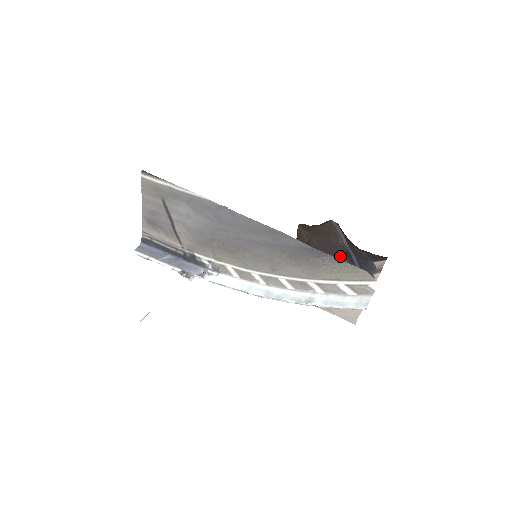
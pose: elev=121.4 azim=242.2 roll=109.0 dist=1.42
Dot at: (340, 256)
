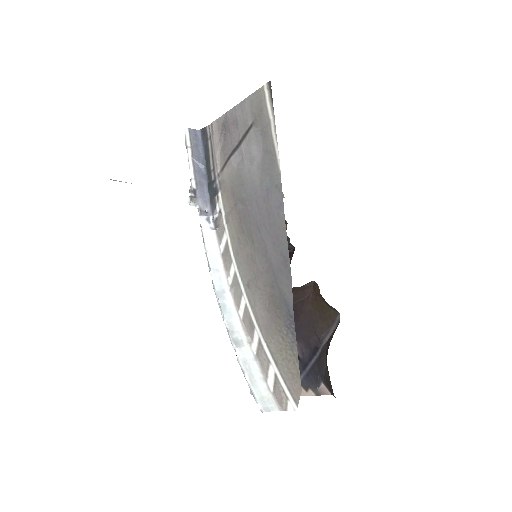
Dot at: (308, 343)
